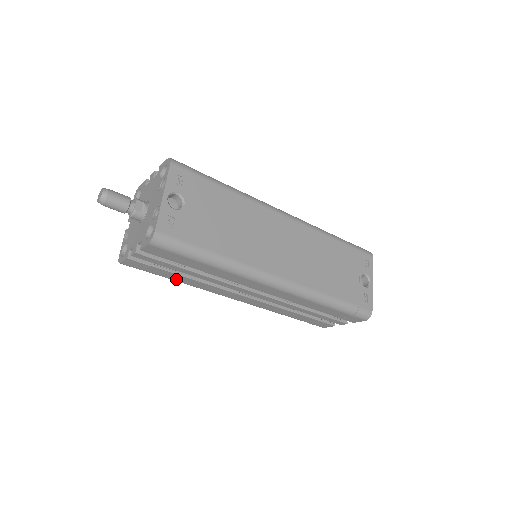
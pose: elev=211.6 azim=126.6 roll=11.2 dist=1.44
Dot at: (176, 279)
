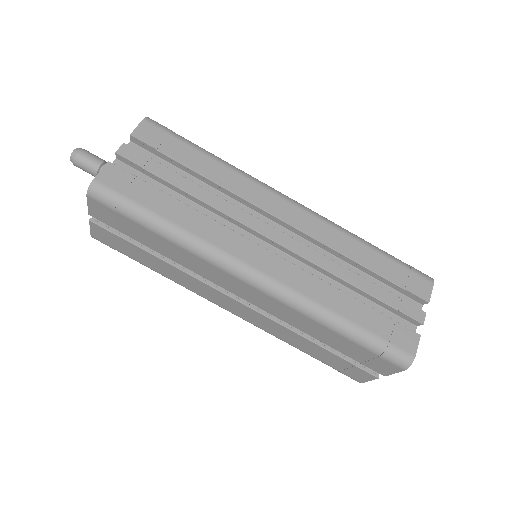
Dot at: (168, 214)
